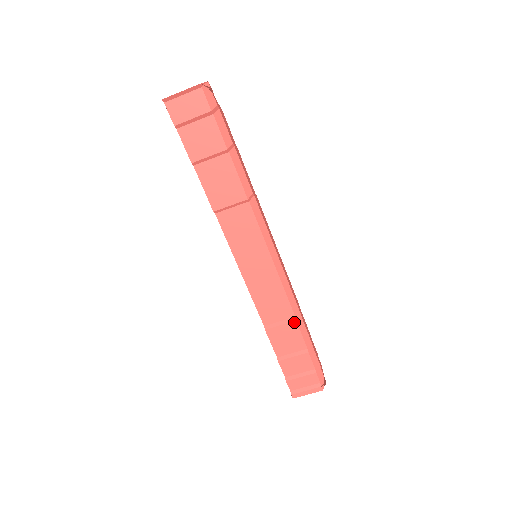
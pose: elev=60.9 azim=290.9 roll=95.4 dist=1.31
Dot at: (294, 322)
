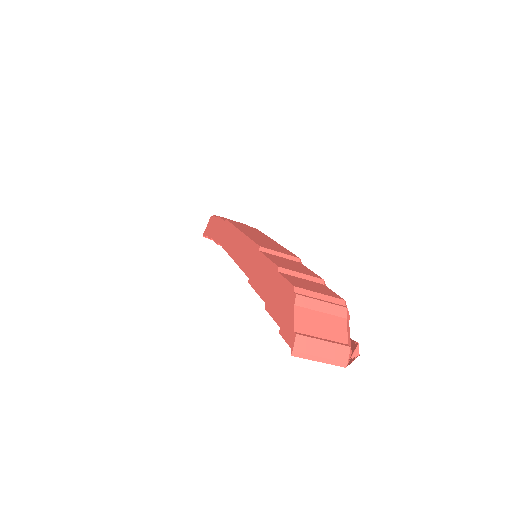
Dot at: occluded
